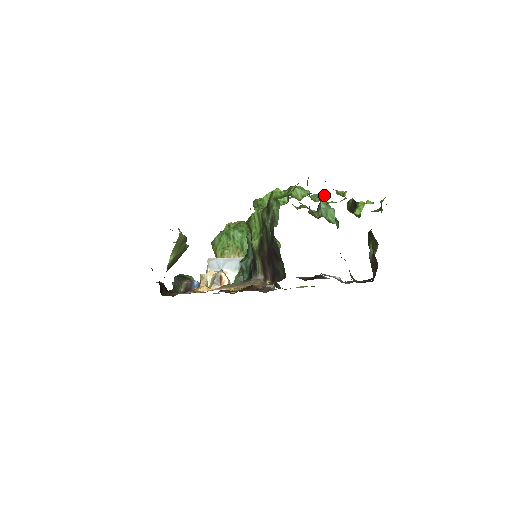
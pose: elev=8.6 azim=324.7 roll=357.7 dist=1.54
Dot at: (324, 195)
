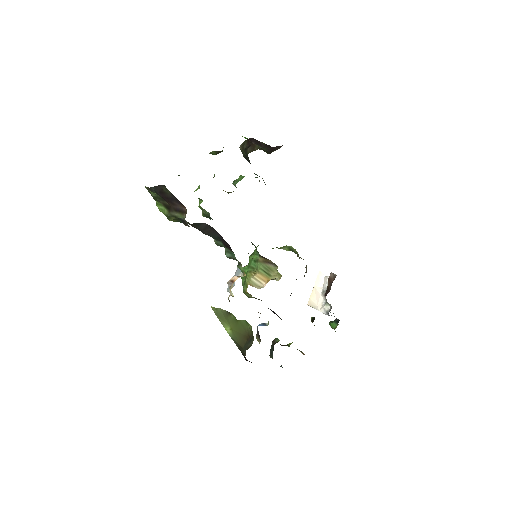
Dot at: occluded
